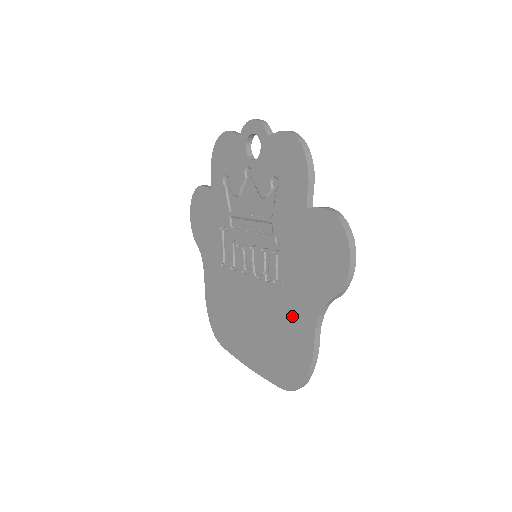
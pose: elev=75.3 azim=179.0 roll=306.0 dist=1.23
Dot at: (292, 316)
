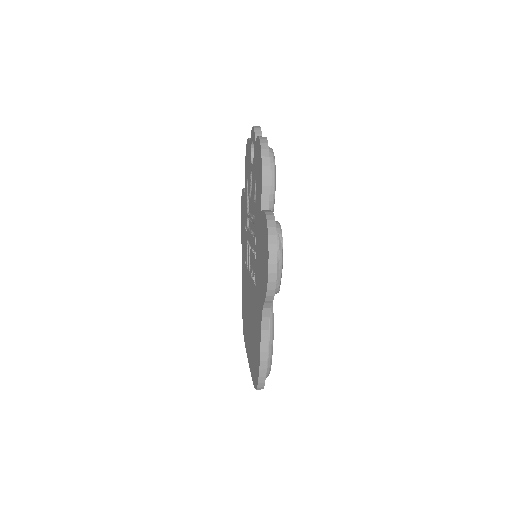
Dot at: (257, 315)
